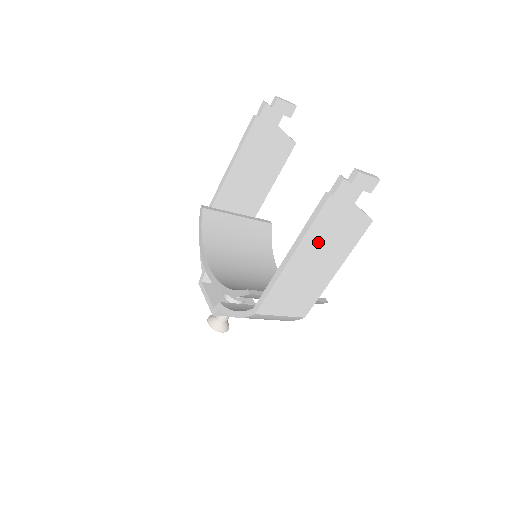
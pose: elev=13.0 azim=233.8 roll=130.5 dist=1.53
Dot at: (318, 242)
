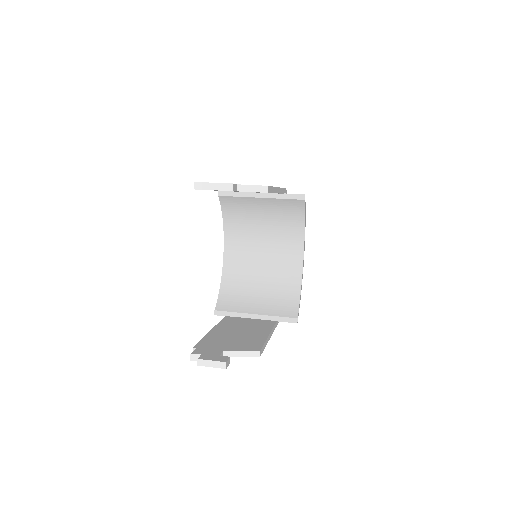
Dot at: occluded
